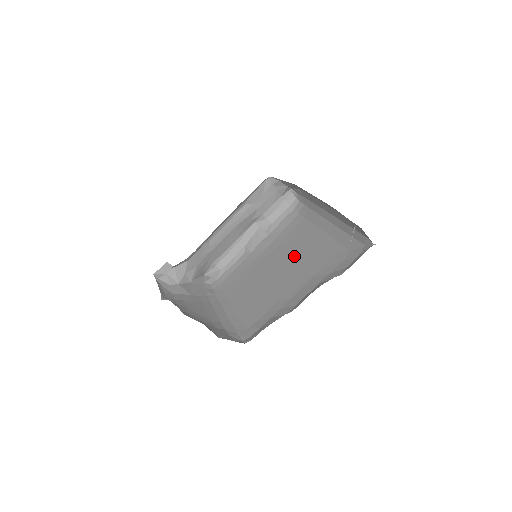
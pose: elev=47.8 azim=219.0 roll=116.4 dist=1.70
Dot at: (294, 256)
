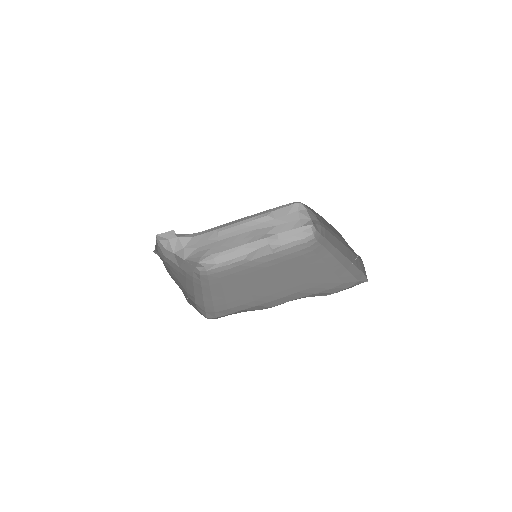
Dot at: (289, 274)
